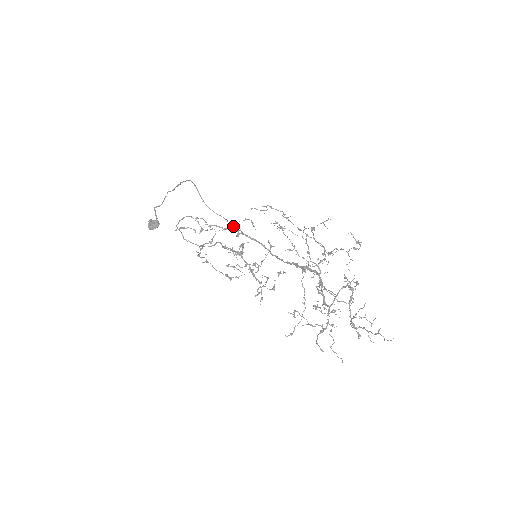
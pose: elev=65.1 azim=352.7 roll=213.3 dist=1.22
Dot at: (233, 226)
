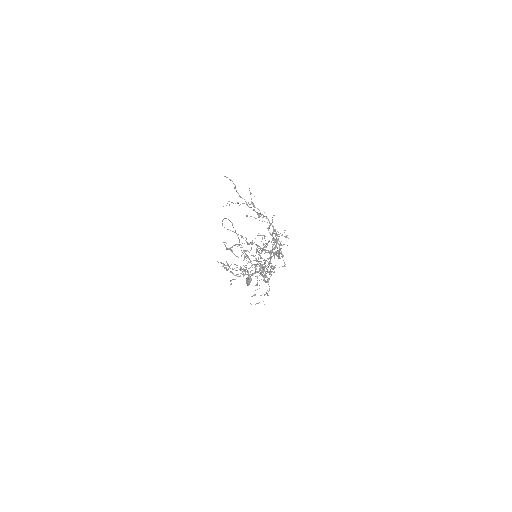
Dot at: (243, 238)
